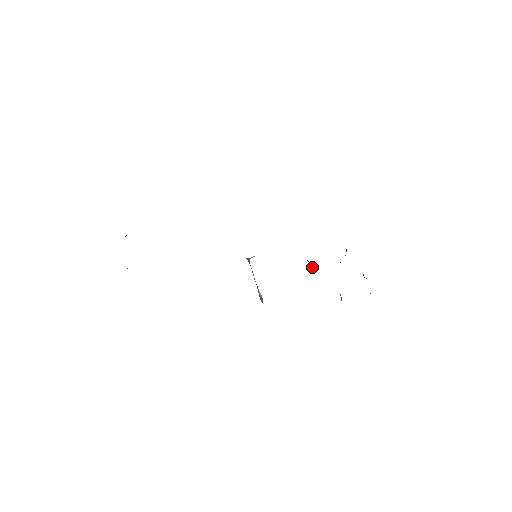
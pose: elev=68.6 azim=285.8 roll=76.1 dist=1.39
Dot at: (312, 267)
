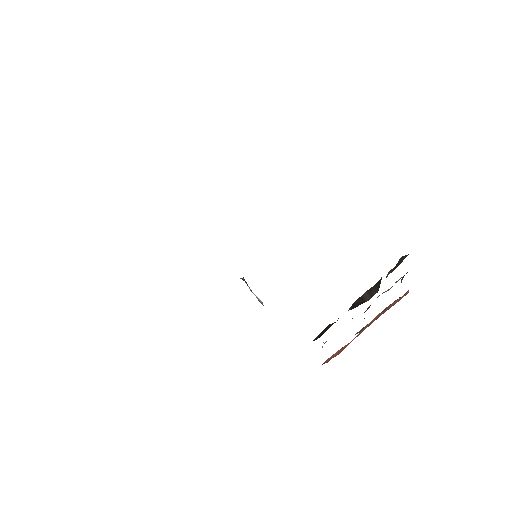
Dot at: occluded
